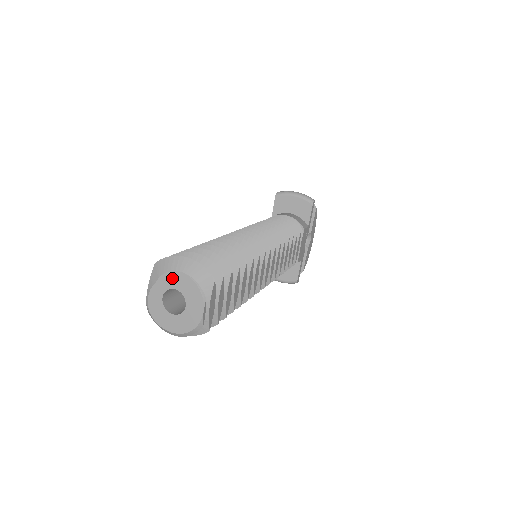
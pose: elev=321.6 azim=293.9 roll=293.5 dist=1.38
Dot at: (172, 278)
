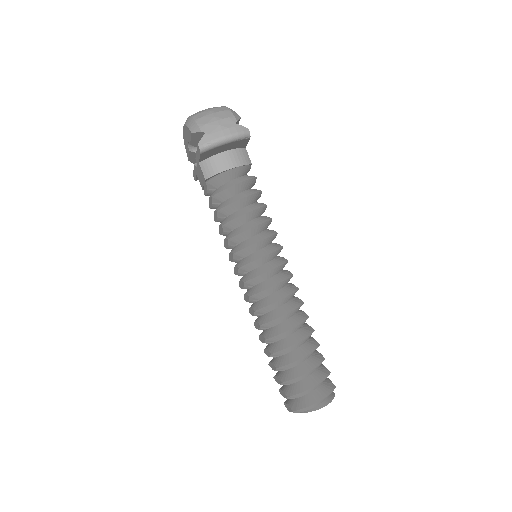
Dot at: (314, 409)
